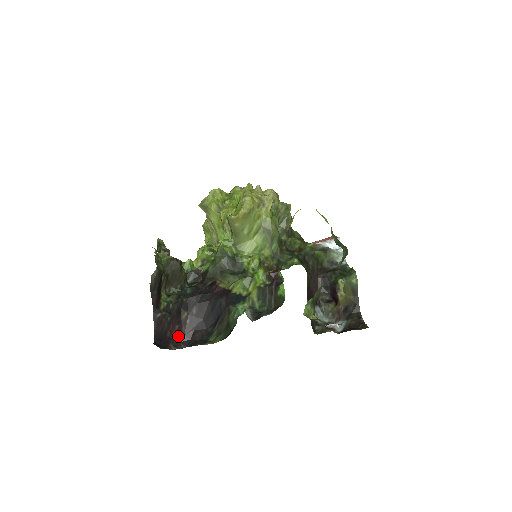
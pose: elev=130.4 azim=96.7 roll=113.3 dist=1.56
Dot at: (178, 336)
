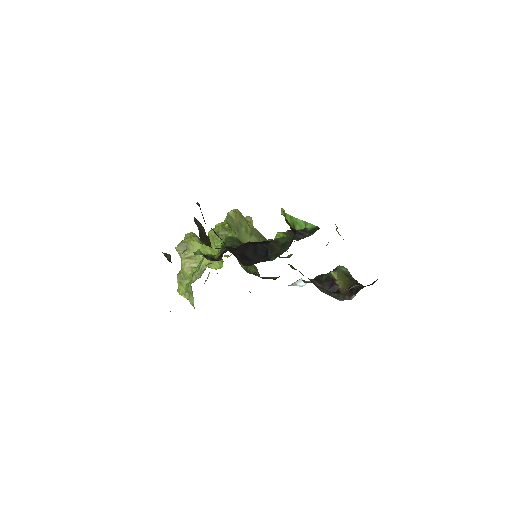
Dot at: (237, 258)
